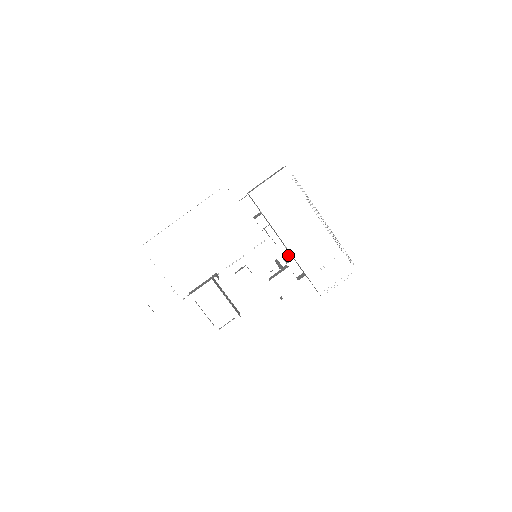
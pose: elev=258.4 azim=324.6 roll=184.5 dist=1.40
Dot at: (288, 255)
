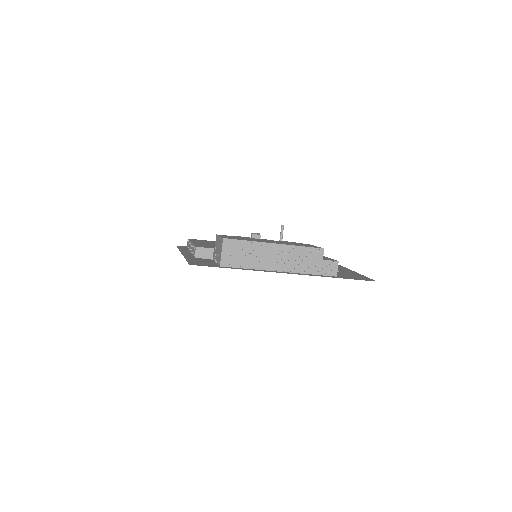
Dot at: occluded
